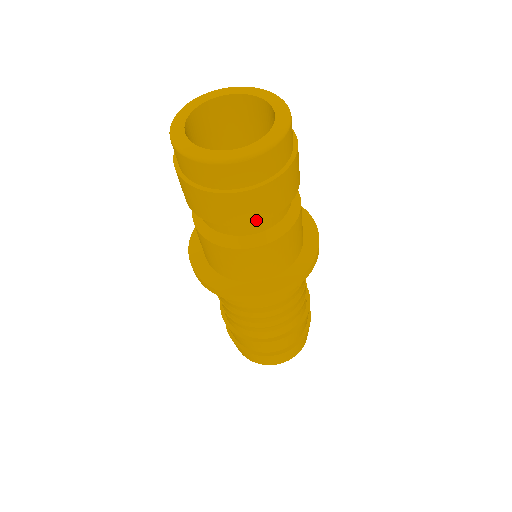
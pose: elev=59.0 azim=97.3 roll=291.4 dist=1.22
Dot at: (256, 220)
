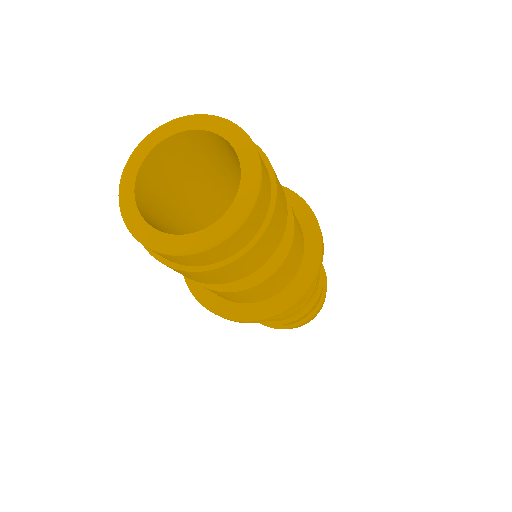
Dot at: (233, 280)
